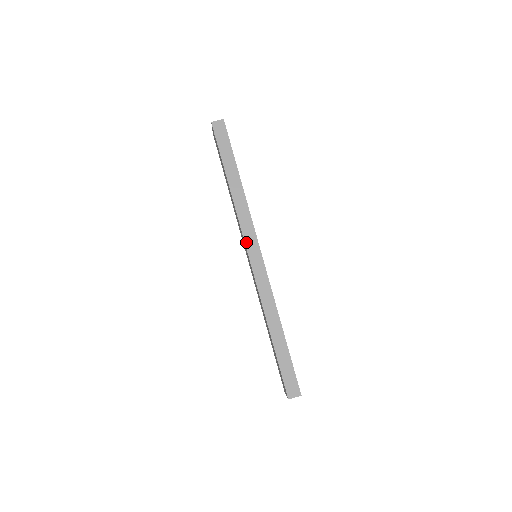
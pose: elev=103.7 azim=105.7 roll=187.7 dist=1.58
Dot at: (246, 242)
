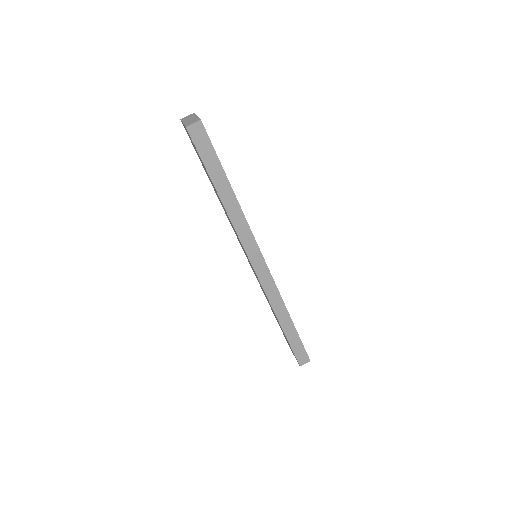
Dot at: (249, 255)
